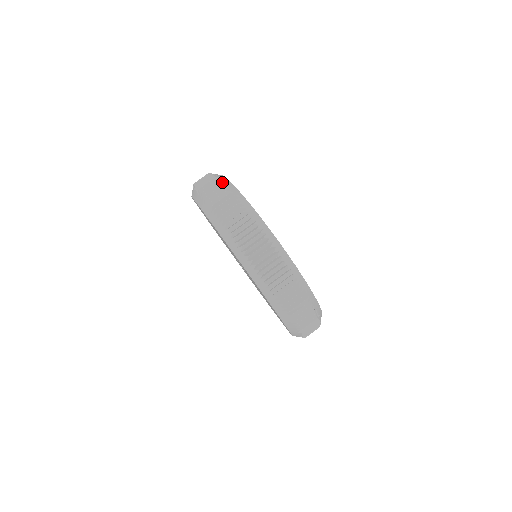
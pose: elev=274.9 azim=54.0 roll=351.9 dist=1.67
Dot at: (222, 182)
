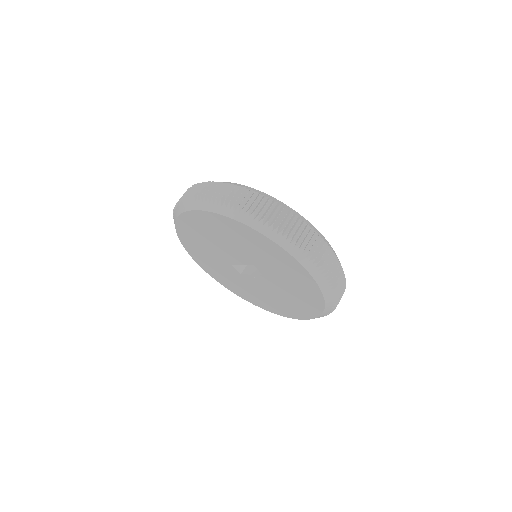
Dot at: (276, 202)
